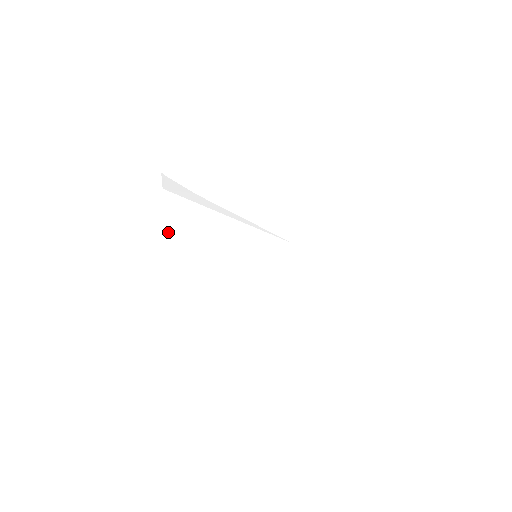
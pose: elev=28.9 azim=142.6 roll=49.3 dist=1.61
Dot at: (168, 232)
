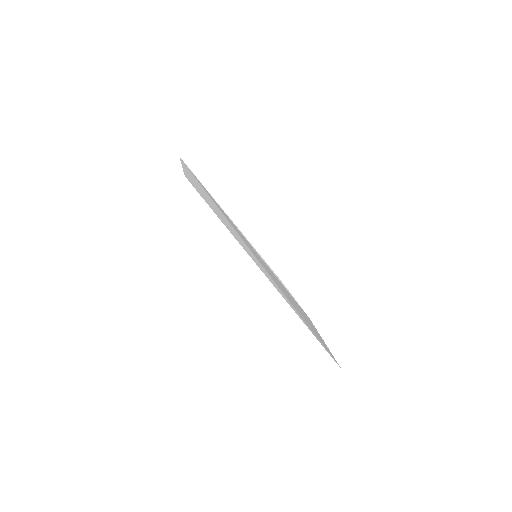
Dot at: (185, 176)
